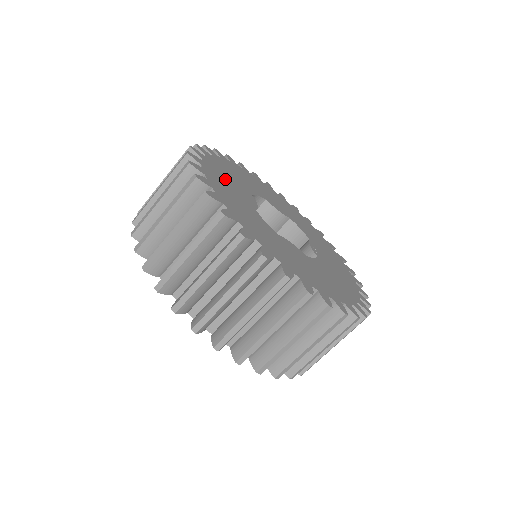
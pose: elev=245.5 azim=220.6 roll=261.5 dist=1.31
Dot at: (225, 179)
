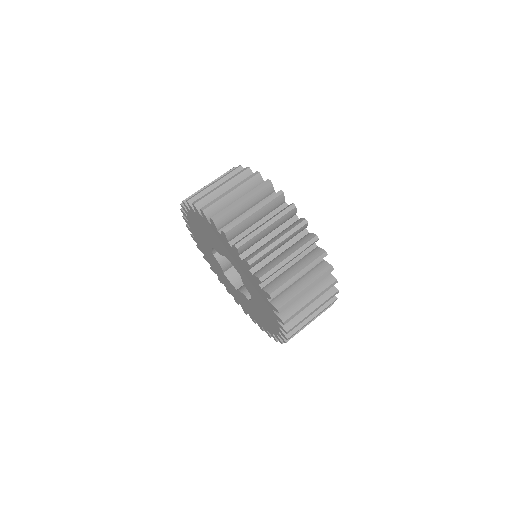
Dot at: occluded
